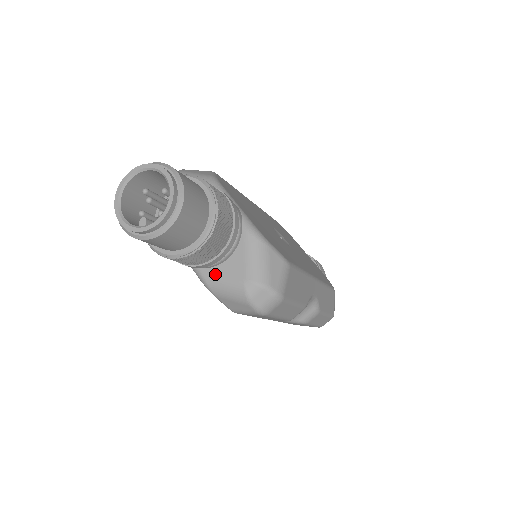
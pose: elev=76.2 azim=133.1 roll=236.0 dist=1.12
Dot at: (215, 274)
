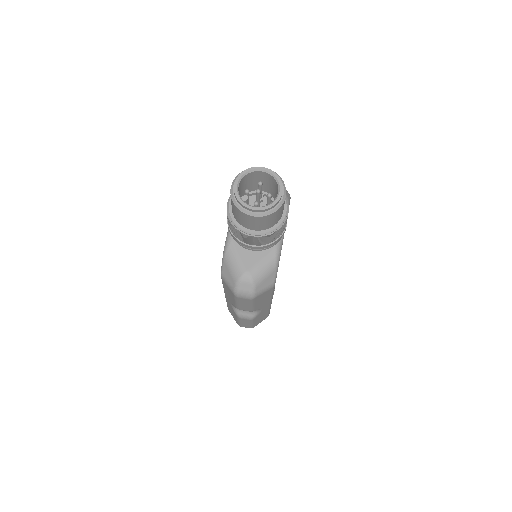
Dot at: (237, 250)
